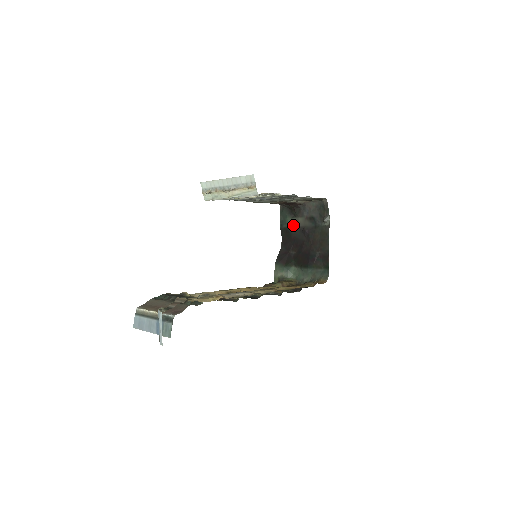
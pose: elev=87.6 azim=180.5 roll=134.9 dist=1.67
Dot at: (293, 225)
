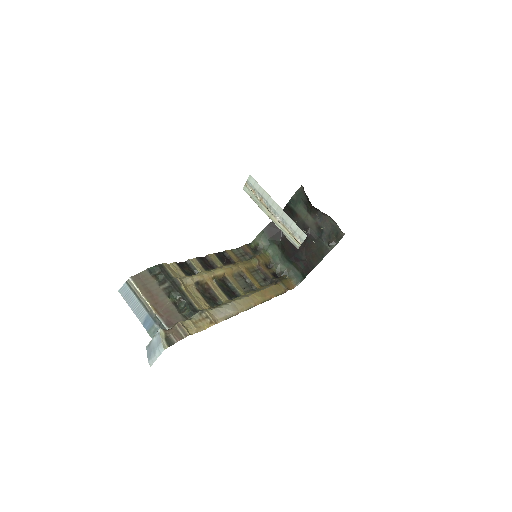
Dot at: (301, 215)
